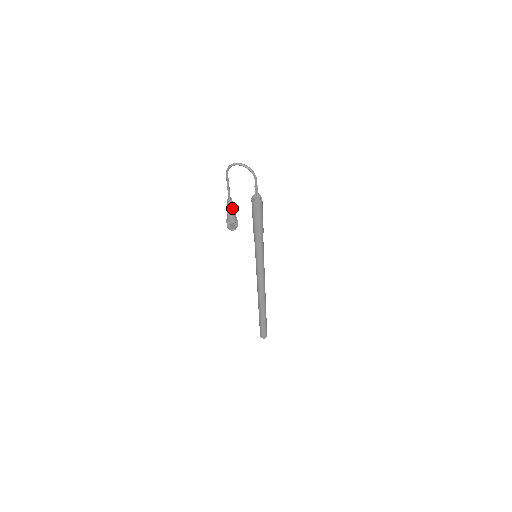
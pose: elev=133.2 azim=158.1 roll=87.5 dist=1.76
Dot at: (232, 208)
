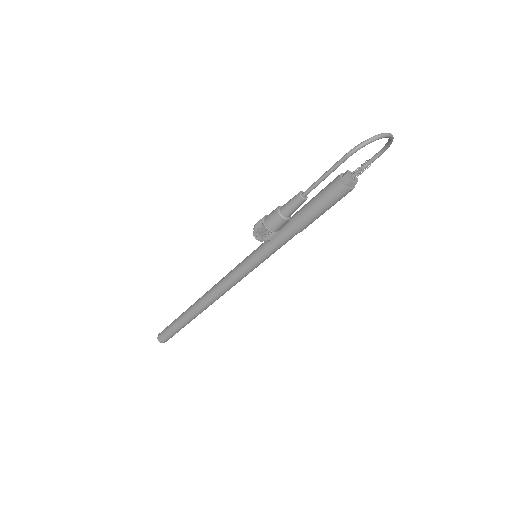
Dot at: (295, 207)
